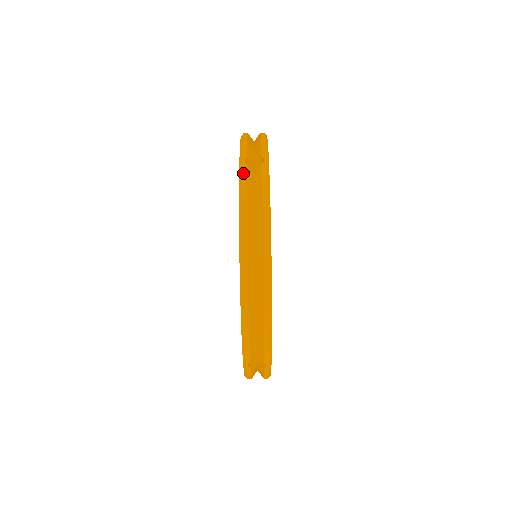
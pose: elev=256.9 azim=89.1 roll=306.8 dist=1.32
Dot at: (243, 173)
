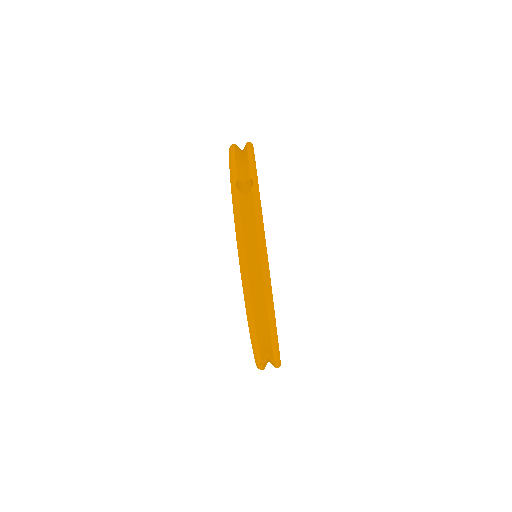
Dot at: (236, 199)
